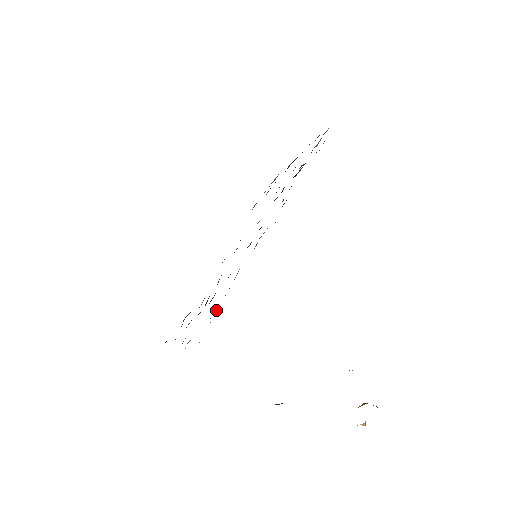
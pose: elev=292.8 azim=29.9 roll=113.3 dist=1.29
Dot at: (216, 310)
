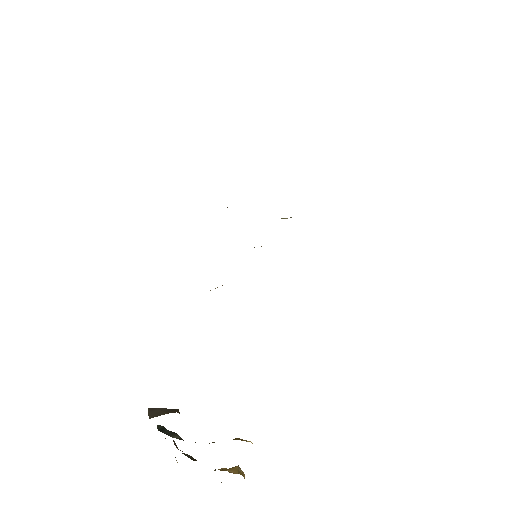
Dot at: occluded
